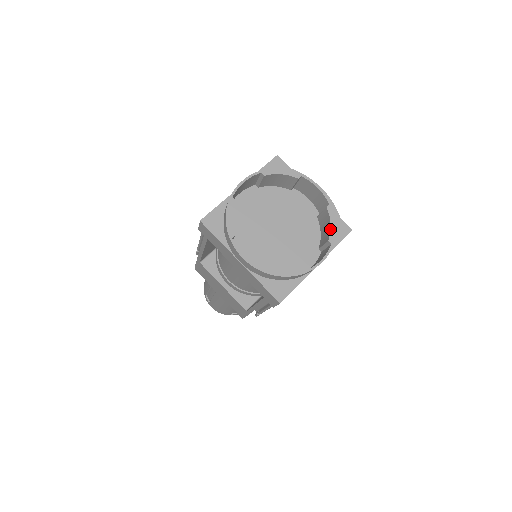
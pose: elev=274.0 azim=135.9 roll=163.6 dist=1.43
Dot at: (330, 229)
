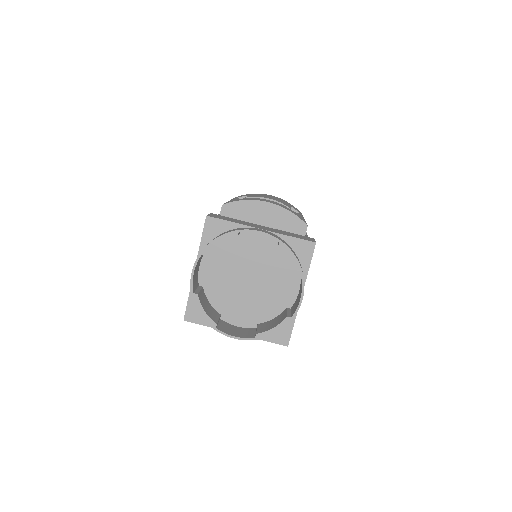
Dot at: occluded
